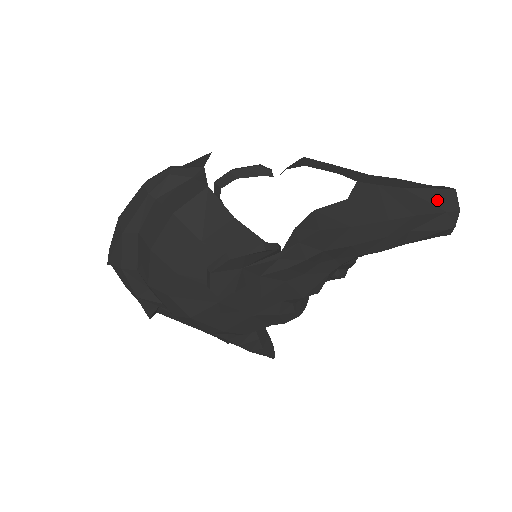
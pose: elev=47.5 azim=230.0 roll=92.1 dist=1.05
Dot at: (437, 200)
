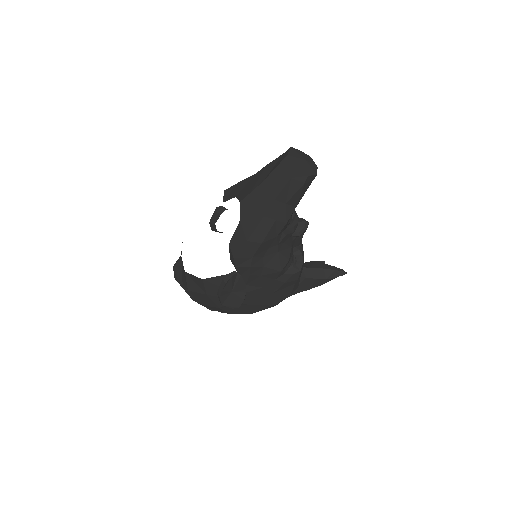
Dot at: (282, 174)
